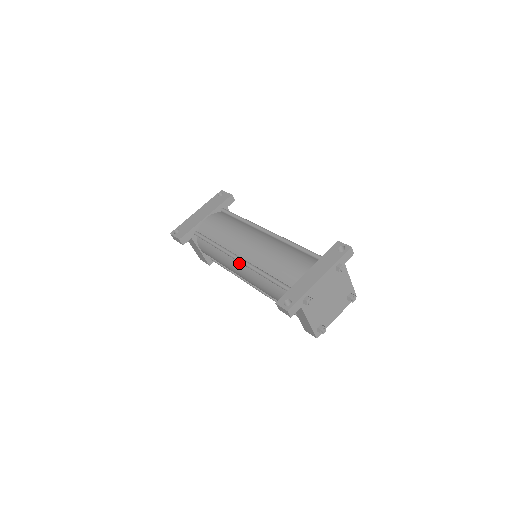
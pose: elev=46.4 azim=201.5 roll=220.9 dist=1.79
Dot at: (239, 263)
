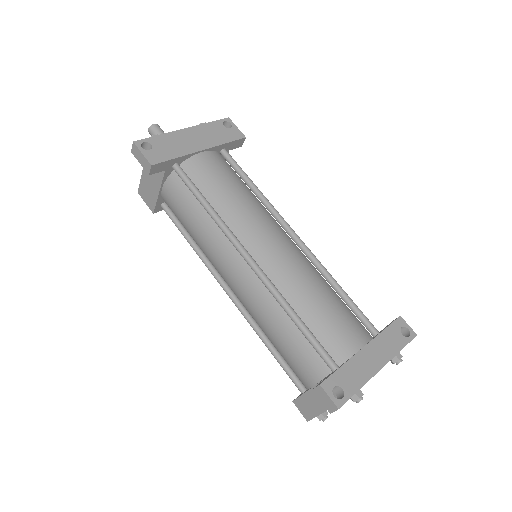
Dot at: (244, 264)
